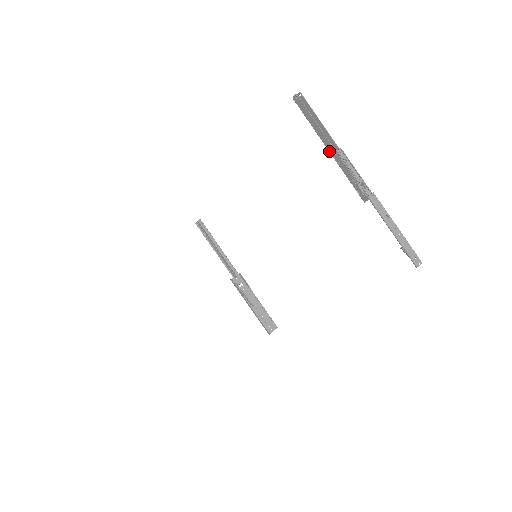
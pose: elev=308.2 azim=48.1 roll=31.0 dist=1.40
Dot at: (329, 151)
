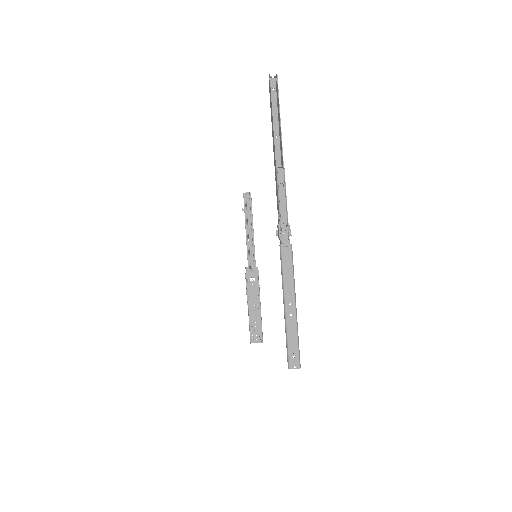
Dot at: (274, 165)
